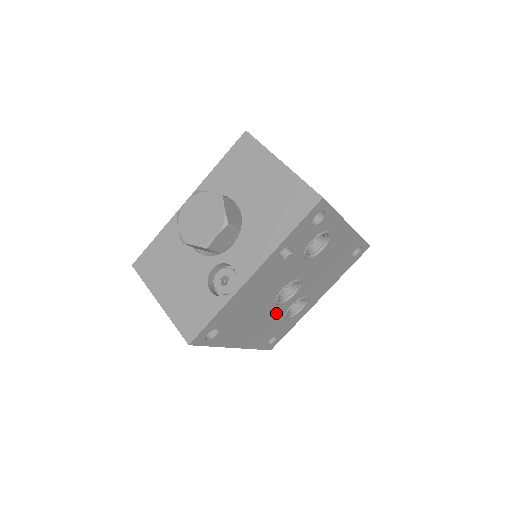
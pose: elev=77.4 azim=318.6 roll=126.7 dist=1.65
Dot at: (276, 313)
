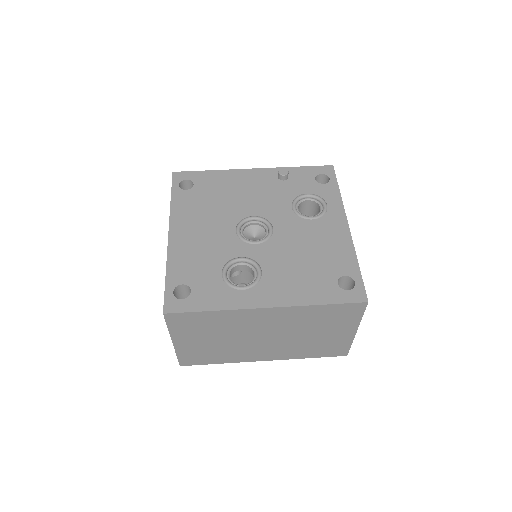
Dot at: (225, 244)
